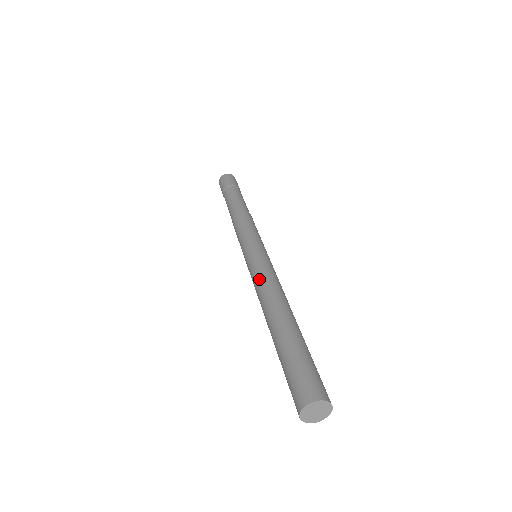
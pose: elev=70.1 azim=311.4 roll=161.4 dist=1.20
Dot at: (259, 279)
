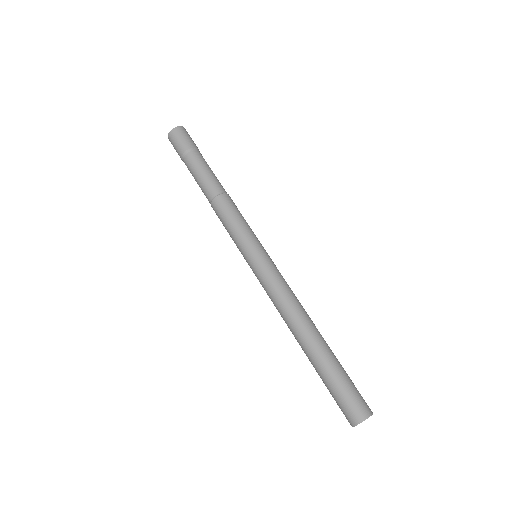
Dot at: (280, 293)
